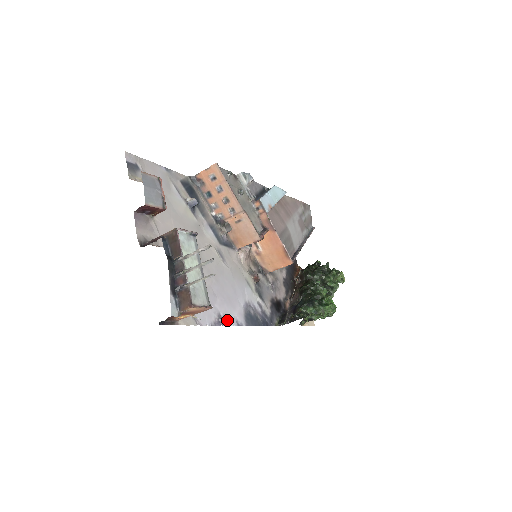
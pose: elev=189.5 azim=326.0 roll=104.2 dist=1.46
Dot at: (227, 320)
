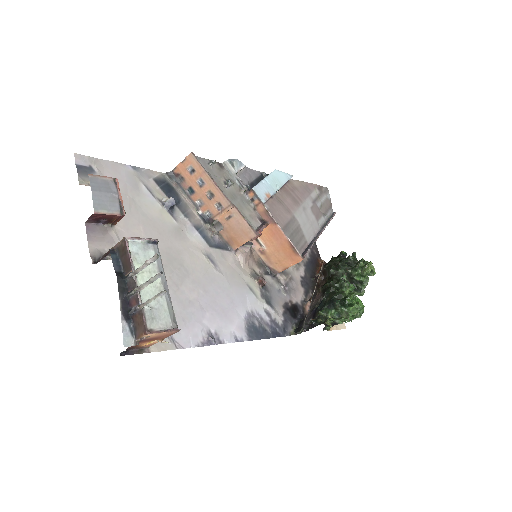
Dot at: (221, 337)
